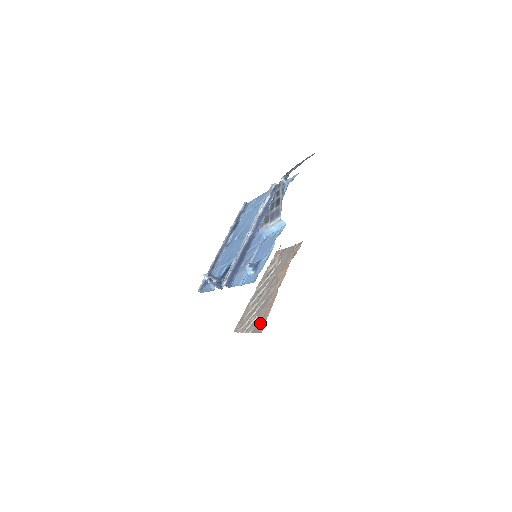
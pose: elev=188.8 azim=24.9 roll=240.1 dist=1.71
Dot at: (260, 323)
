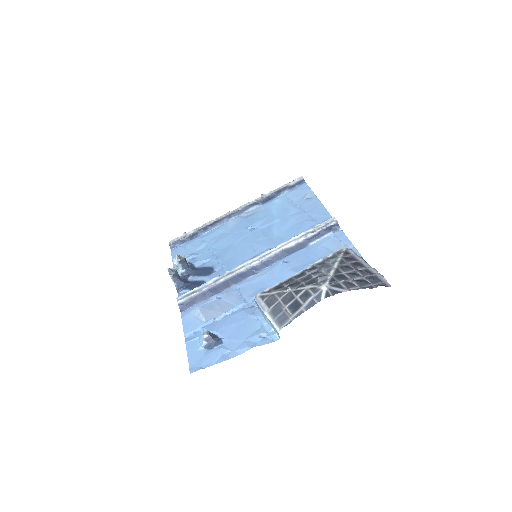
Dot at: occluded
